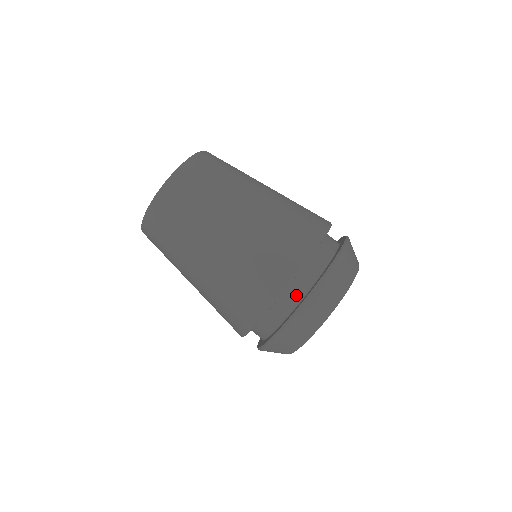
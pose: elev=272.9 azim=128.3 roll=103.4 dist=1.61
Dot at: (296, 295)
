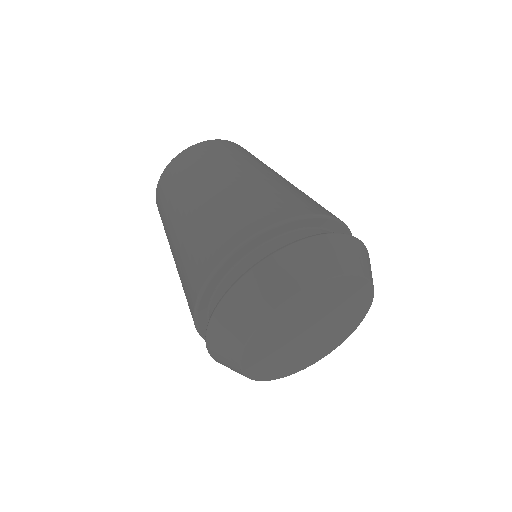
Dot at: occluded
